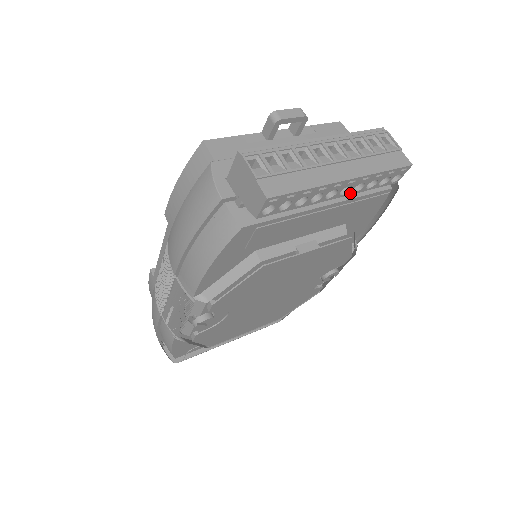
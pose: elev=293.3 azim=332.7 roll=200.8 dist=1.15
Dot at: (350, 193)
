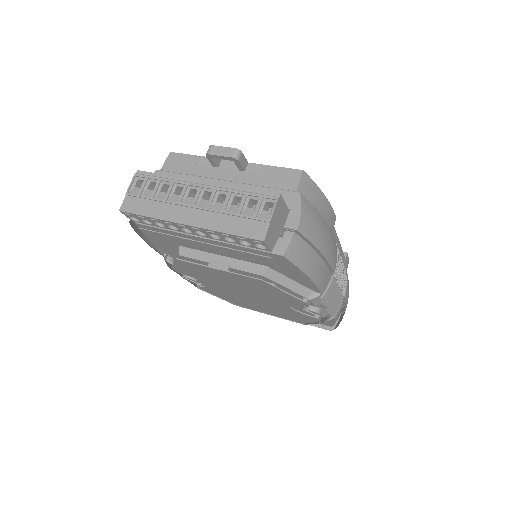
Dot at: (212, 238)
